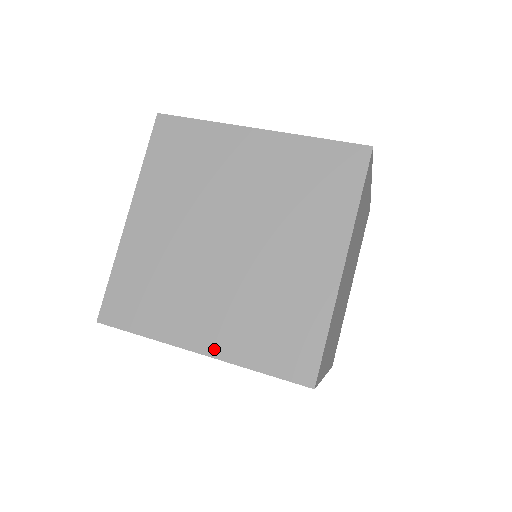
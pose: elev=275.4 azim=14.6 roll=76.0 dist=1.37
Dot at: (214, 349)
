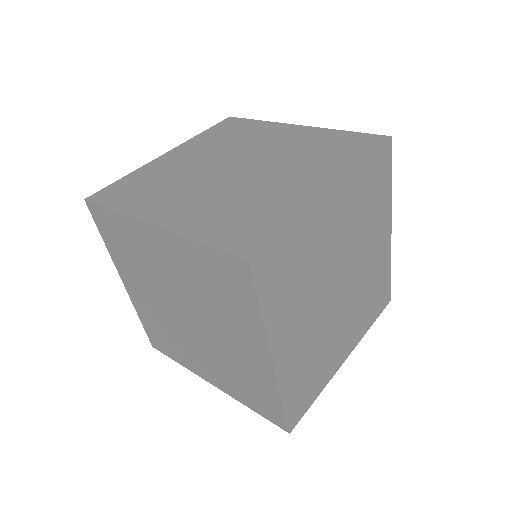
Dot at: (170, 224)
